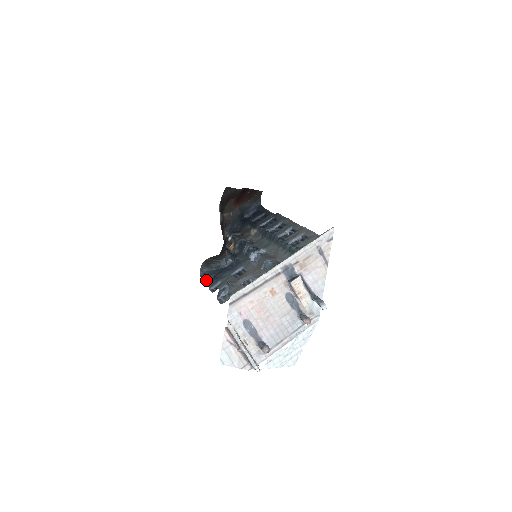
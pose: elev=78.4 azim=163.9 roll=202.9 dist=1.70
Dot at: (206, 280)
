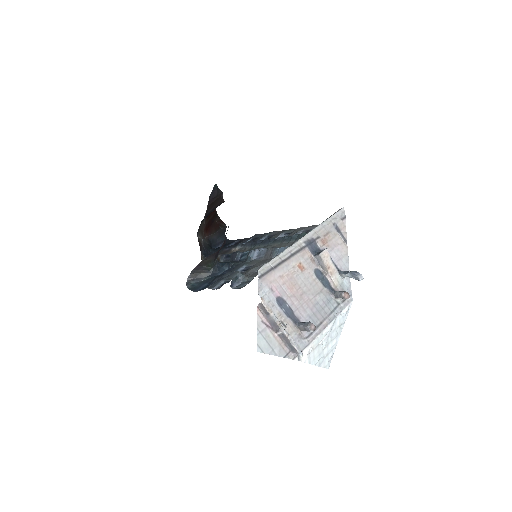
Dot at: (199, 289)
